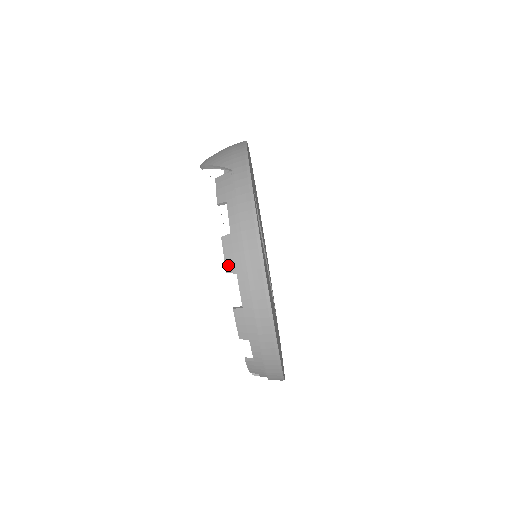
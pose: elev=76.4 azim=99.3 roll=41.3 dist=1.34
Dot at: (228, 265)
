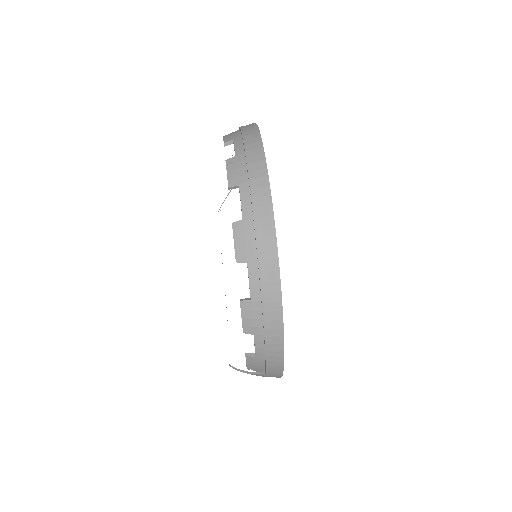
Dot at: occluded
